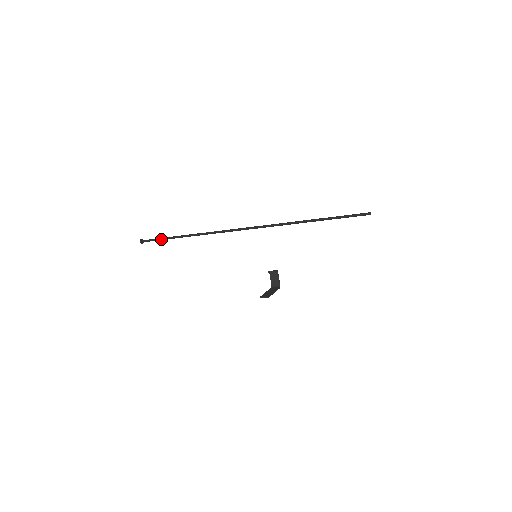
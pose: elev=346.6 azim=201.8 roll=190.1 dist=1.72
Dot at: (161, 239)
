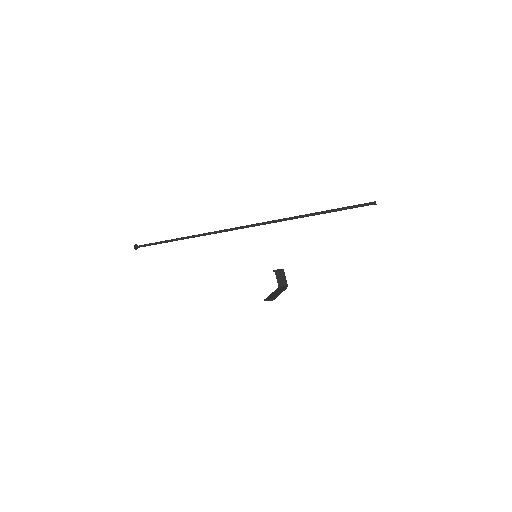
Dot at: (154, 244)
